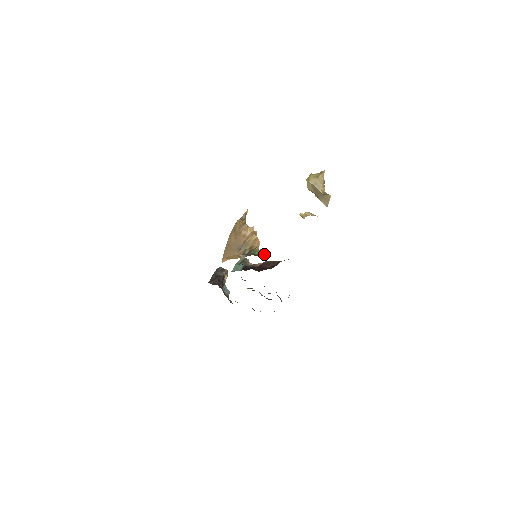
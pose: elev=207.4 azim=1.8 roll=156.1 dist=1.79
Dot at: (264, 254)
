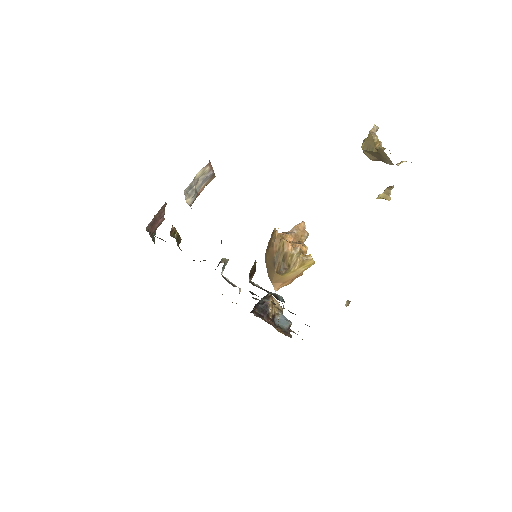
Dot at: occluded
